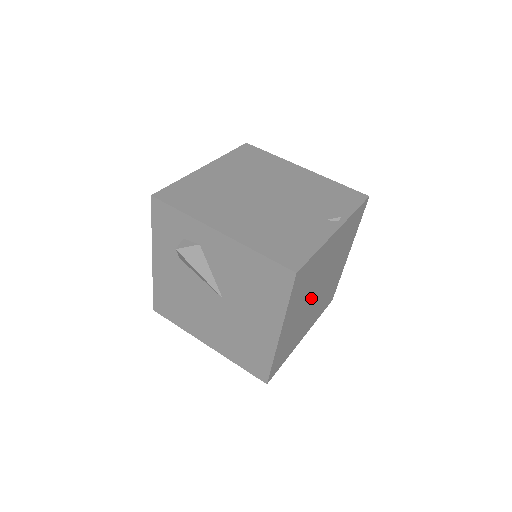
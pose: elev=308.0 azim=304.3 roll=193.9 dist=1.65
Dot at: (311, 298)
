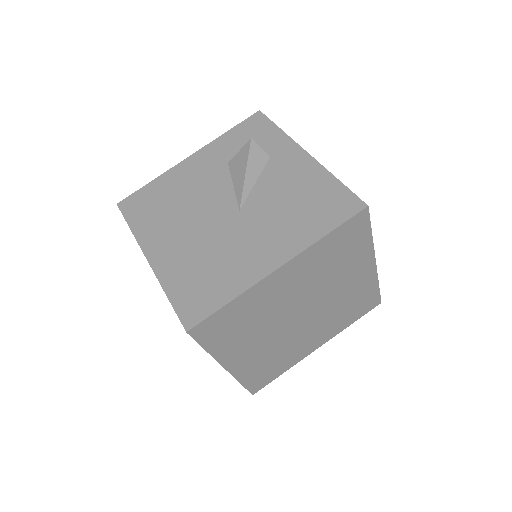
Dot at: (297, 307)
